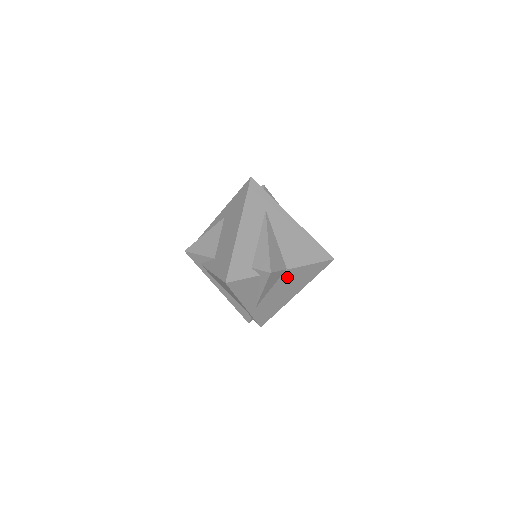
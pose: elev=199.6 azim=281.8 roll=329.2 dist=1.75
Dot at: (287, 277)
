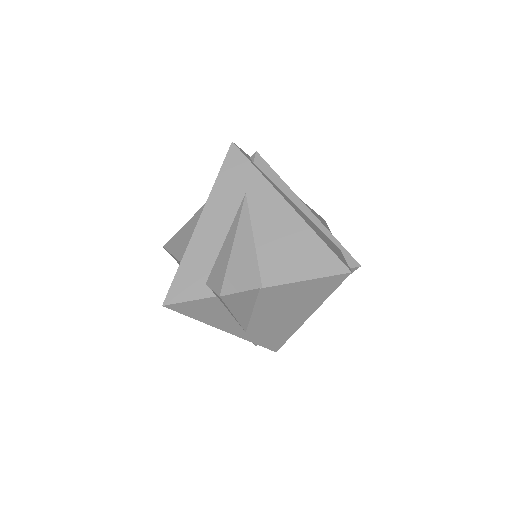
Dot at: (272, 297)
